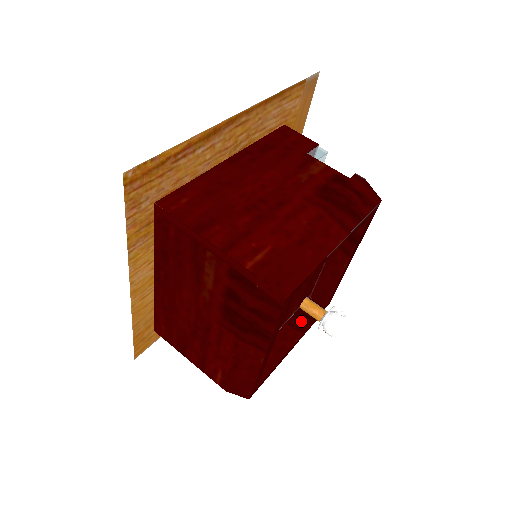
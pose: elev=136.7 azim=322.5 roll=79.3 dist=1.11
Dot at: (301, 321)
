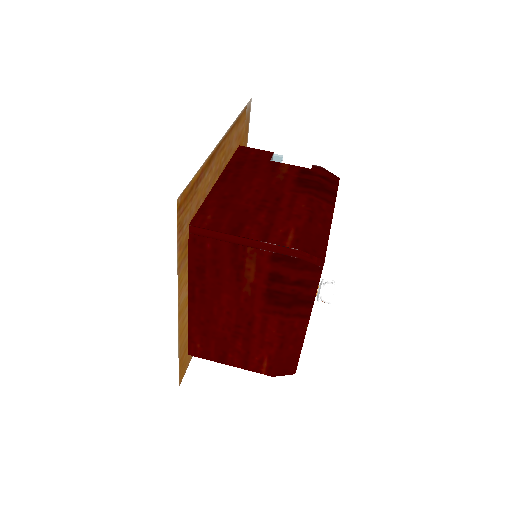
Dot at: occluded
